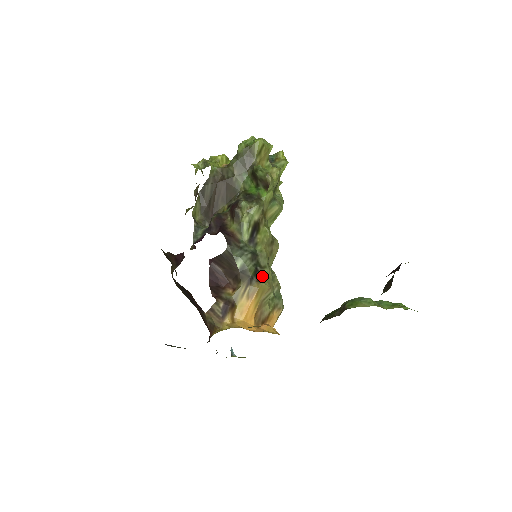
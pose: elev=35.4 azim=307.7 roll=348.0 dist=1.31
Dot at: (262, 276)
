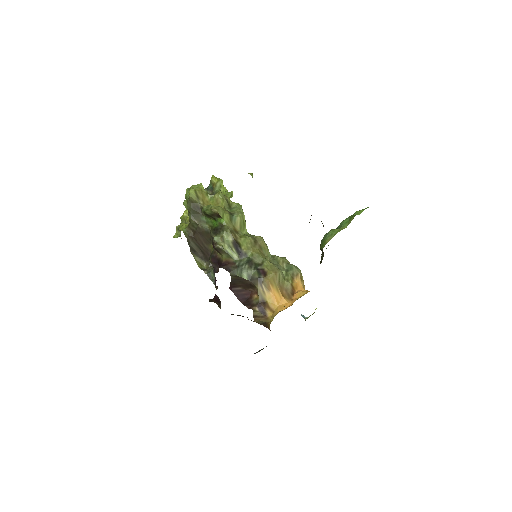
Dot at: (265, 270)
